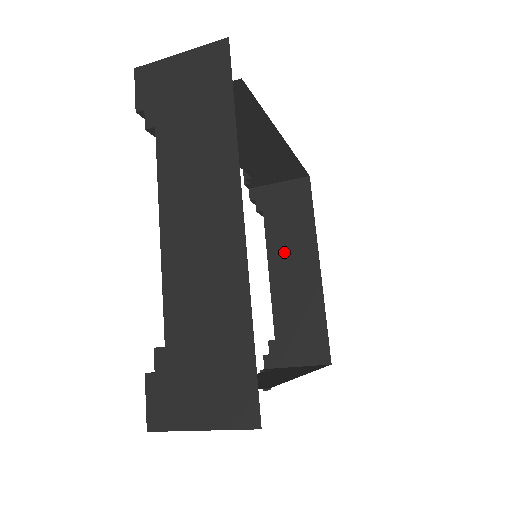
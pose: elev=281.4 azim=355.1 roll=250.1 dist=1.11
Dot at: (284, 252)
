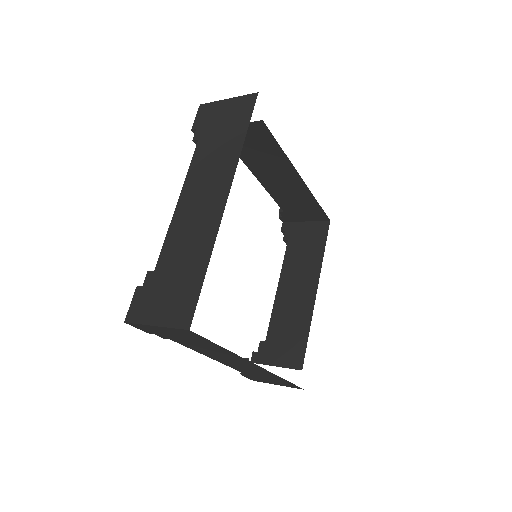
Dot at: (293, 274)
